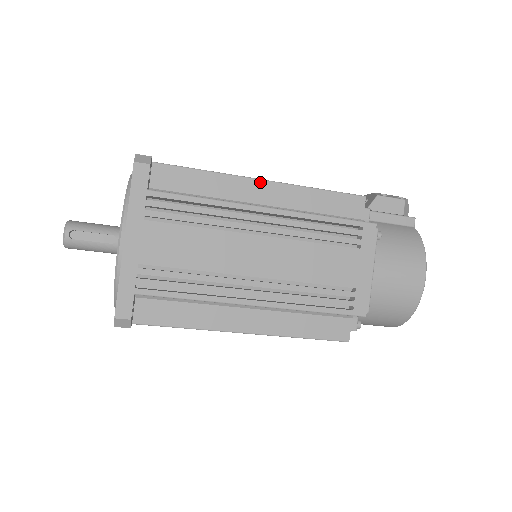
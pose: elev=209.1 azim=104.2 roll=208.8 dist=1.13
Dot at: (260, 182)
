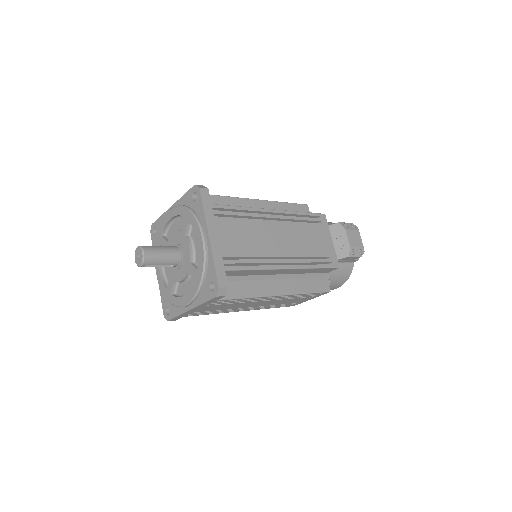
Dot at: (285, 270)
